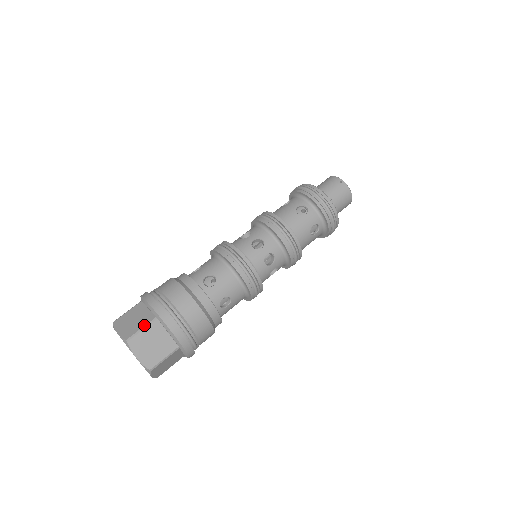
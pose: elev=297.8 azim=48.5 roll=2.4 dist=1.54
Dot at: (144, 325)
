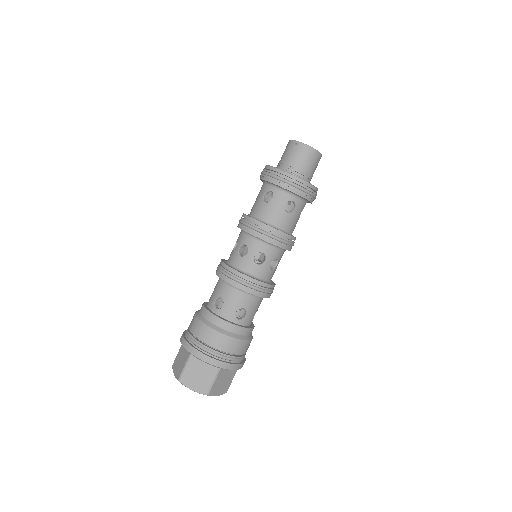
Dot at: (185, 363)
